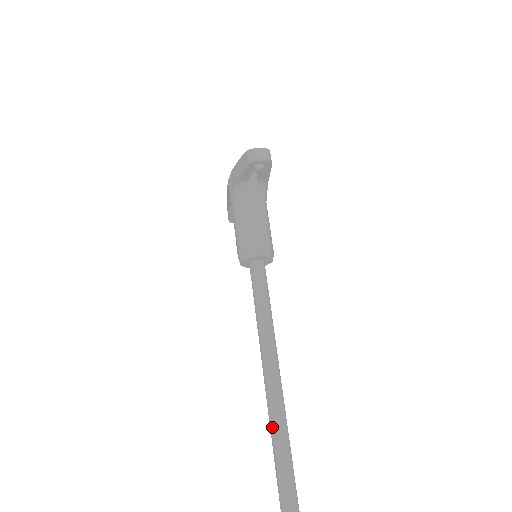
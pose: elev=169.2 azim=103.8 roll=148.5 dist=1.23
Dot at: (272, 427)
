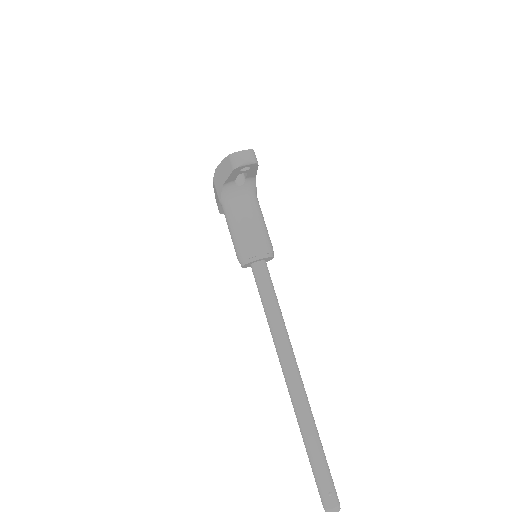
Dot at: (300, 424)
